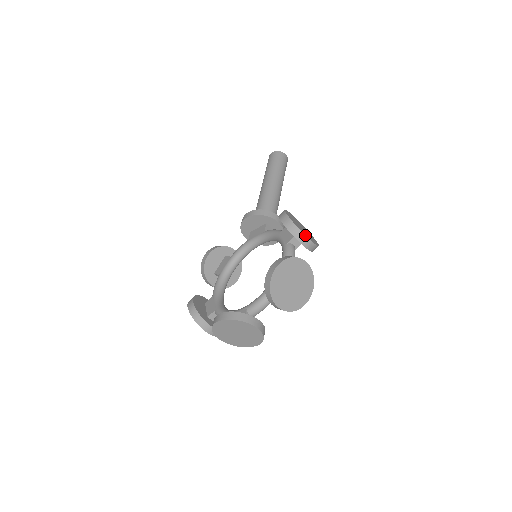
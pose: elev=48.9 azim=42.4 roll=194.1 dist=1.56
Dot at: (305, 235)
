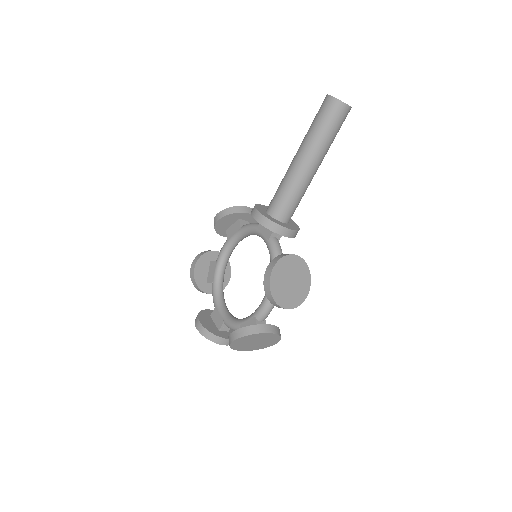
Dot at: (281, 307)
